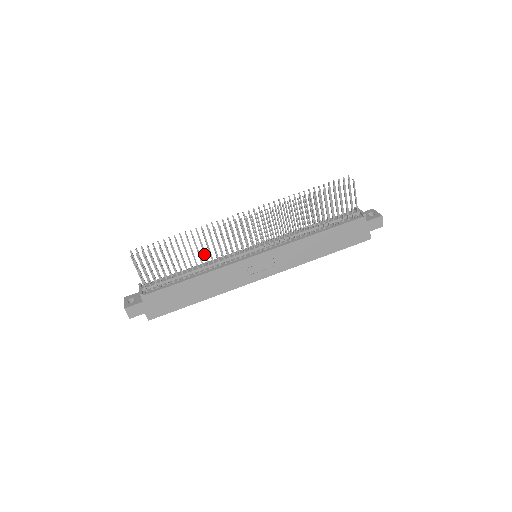
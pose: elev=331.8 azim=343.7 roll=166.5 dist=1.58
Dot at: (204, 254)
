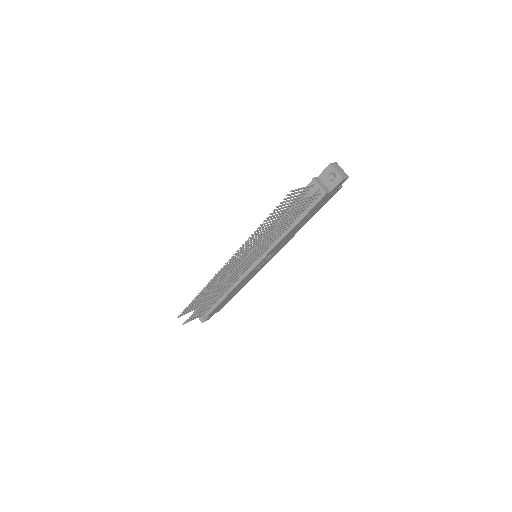
Dot at: (222, 290)
